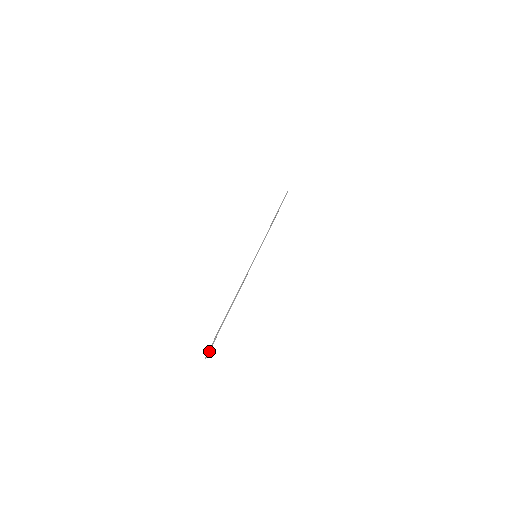
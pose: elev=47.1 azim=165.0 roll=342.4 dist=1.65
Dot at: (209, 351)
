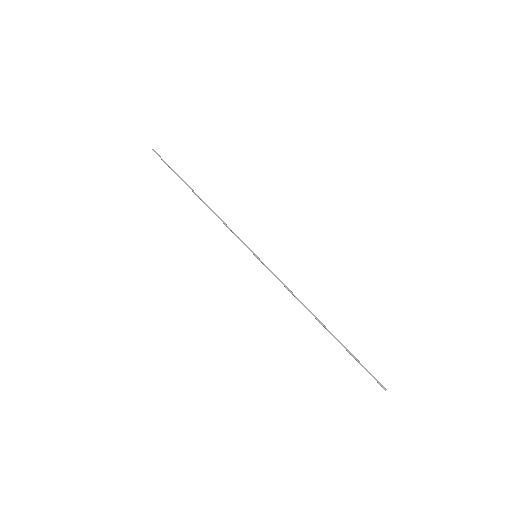
Dot at: (378, 382)
